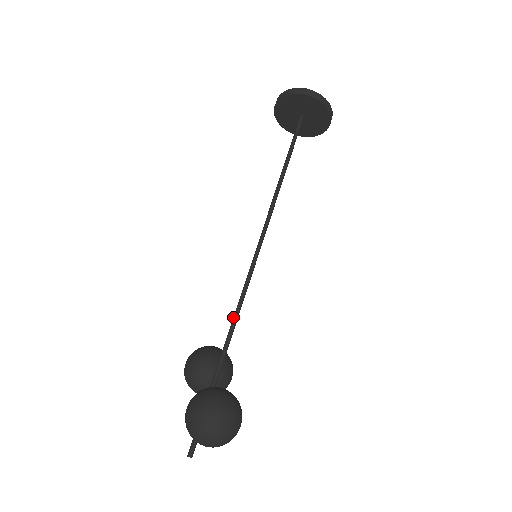
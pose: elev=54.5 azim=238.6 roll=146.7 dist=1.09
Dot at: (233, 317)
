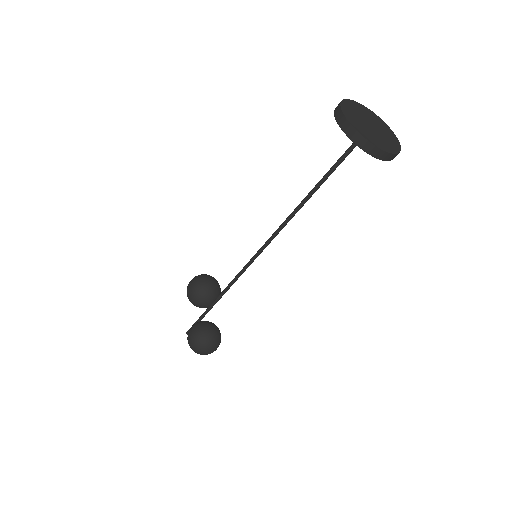
Dot at: (227, 287)
